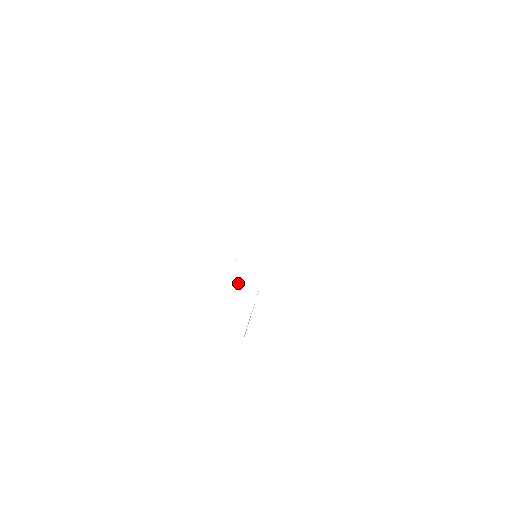
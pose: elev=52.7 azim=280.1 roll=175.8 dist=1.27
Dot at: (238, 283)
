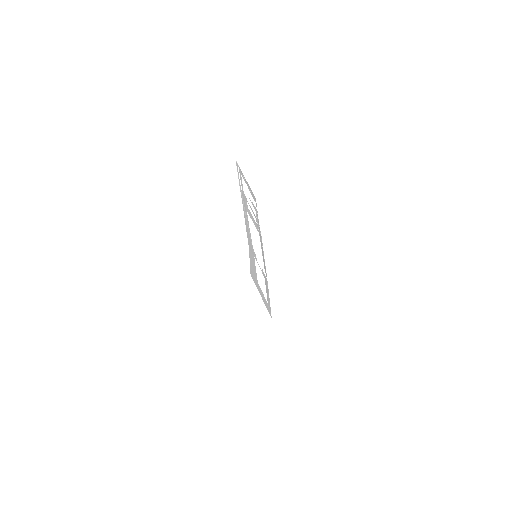
Dot at: (244, 176)
